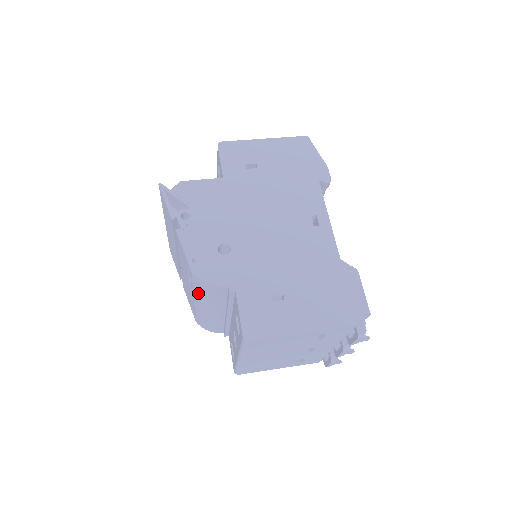
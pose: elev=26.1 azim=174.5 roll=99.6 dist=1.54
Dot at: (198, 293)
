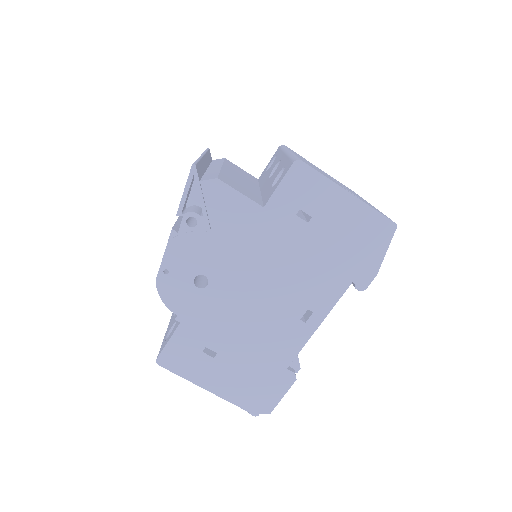
Dot at: occluded
